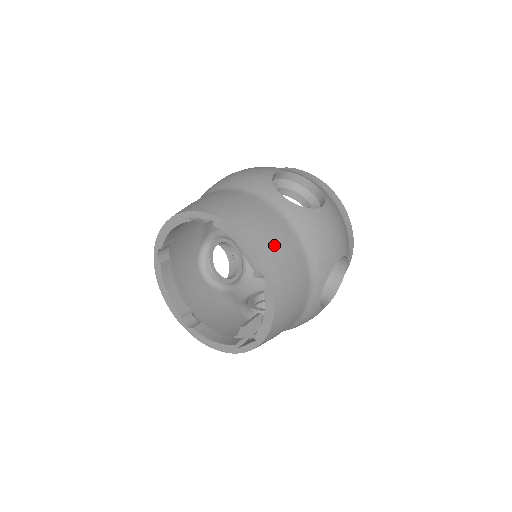
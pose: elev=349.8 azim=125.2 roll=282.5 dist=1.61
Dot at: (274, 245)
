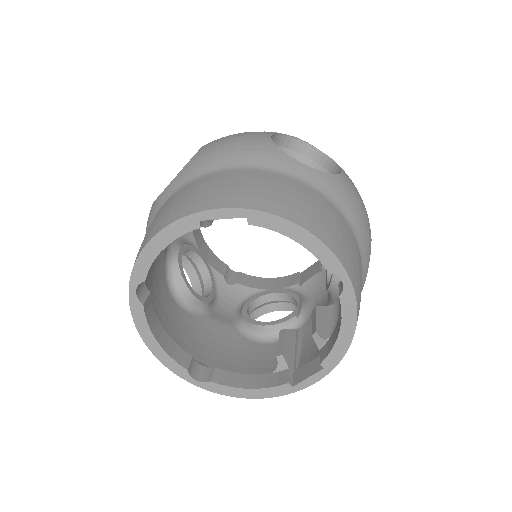
Dot at: (336, 232)
